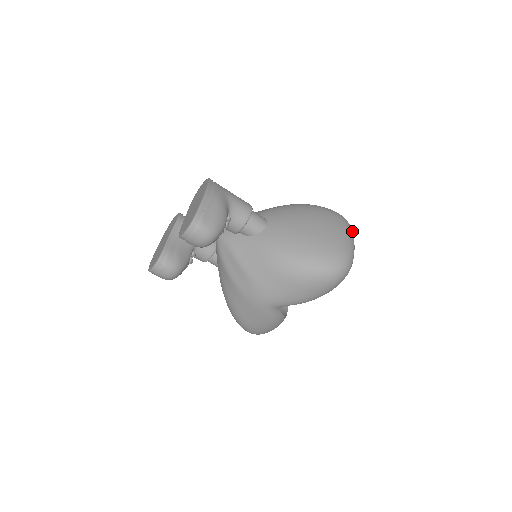
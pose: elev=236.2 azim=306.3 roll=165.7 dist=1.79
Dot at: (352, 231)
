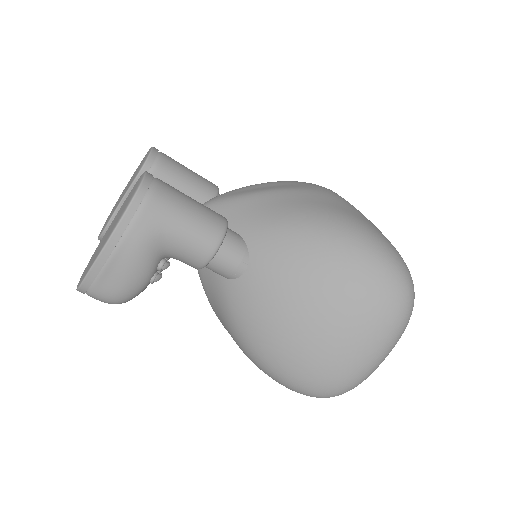
Dot at: (401, 331)
